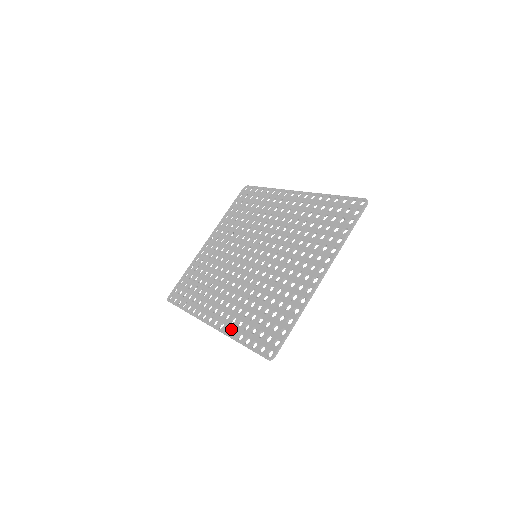
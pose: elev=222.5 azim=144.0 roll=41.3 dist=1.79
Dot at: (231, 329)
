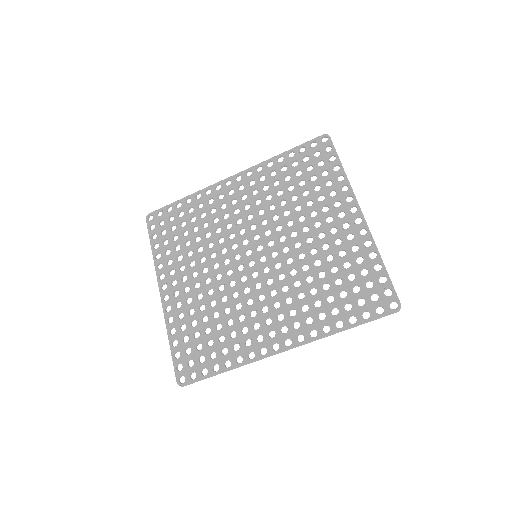
Dot at: (318, 329)
